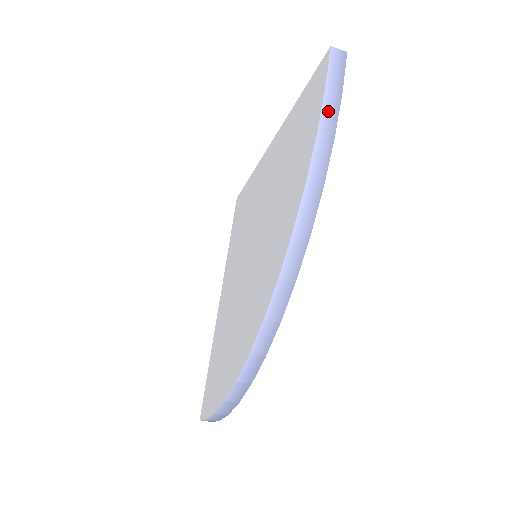
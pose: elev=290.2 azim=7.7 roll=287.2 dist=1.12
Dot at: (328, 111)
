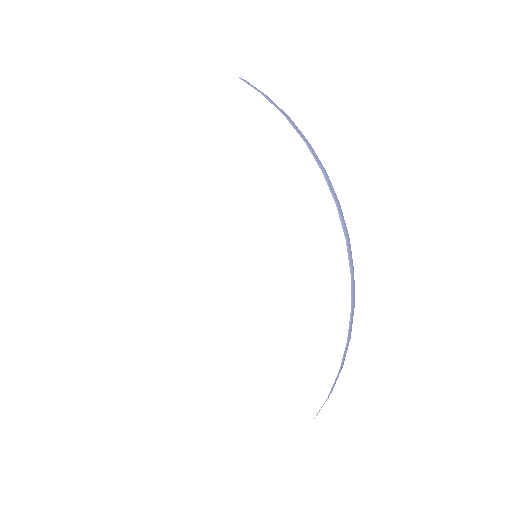
Dot at: (275, 106)
